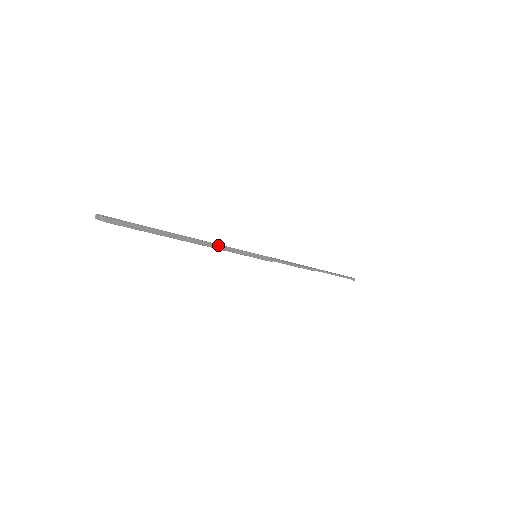
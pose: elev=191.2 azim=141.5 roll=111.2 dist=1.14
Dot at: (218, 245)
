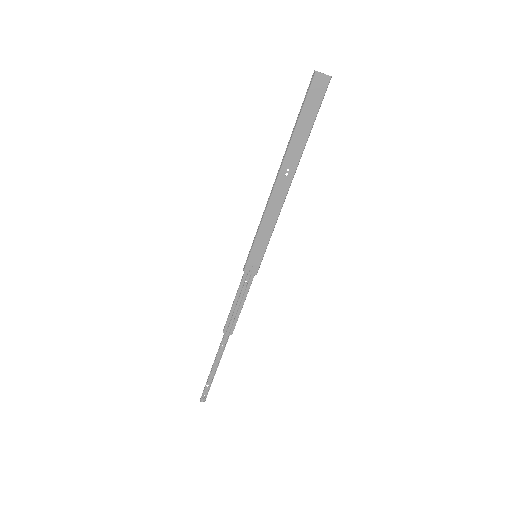
Dot at: (284, 200)
